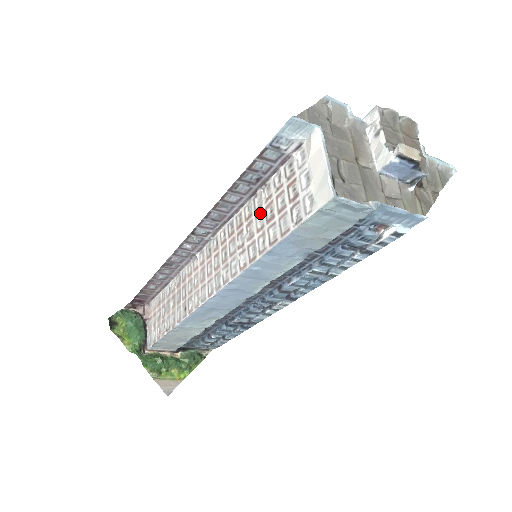
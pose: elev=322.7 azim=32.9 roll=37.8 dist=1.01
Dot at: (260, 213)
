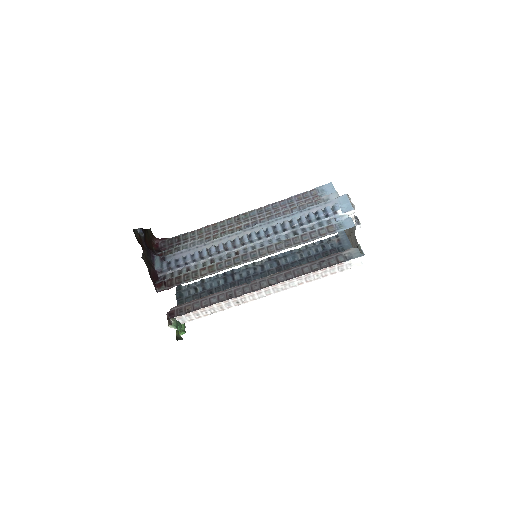
Dot at: occluded
